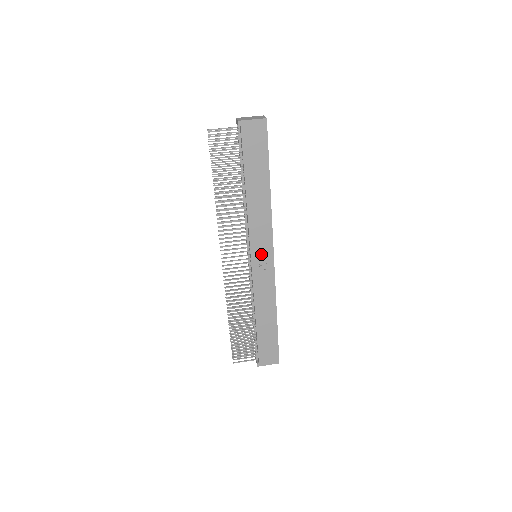
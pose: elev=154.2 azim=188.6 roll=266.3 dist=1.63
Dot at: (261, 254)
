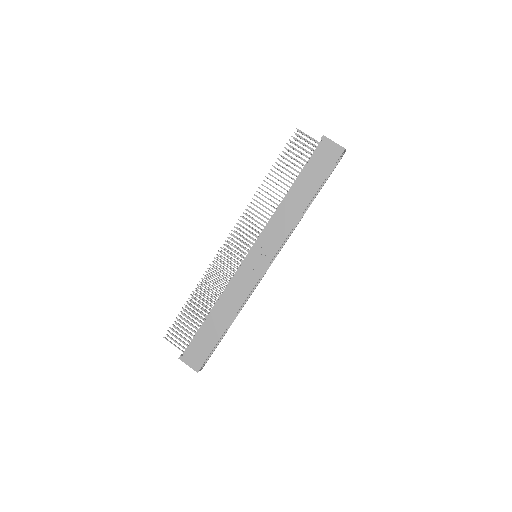
Dot at: (261, 254)
